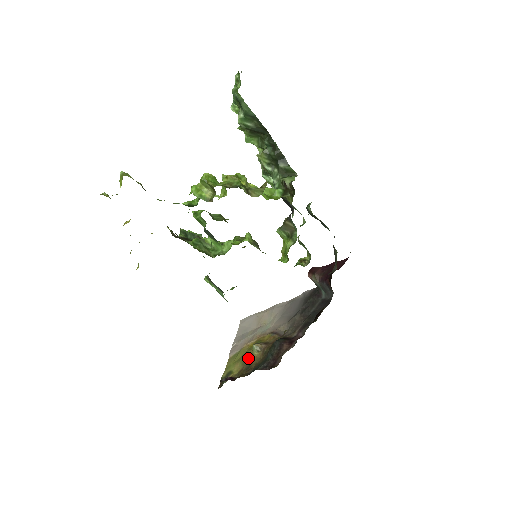
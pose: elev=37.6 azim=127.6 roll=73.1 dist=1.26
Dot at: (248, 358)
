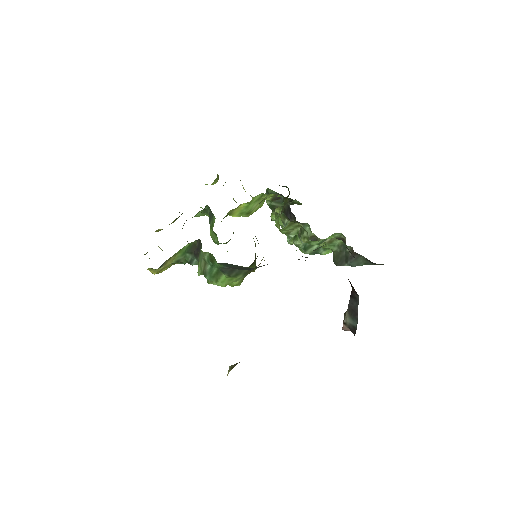
Dot at: occluded
